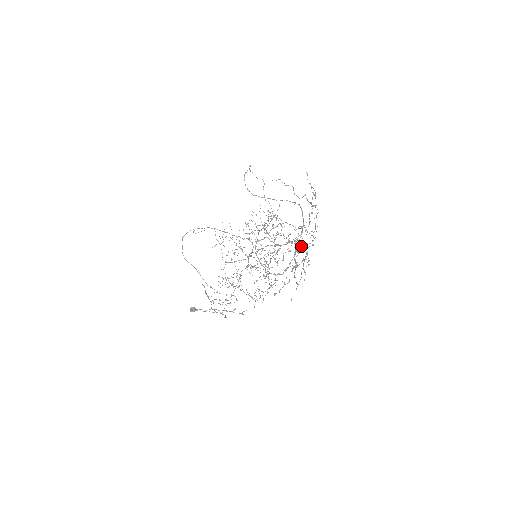
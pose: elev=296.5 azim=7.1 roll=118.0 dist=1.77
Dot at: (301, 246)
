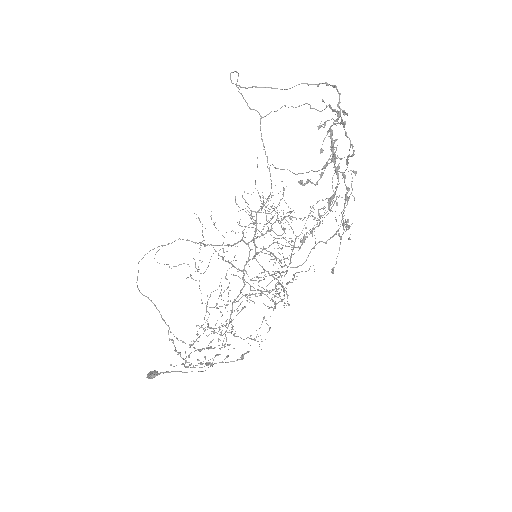
Dot at: occluded
